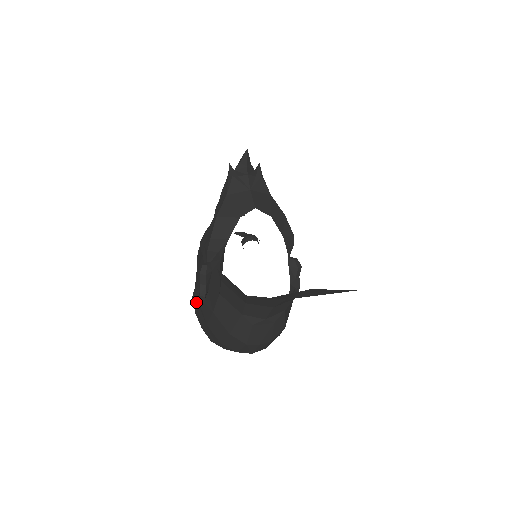
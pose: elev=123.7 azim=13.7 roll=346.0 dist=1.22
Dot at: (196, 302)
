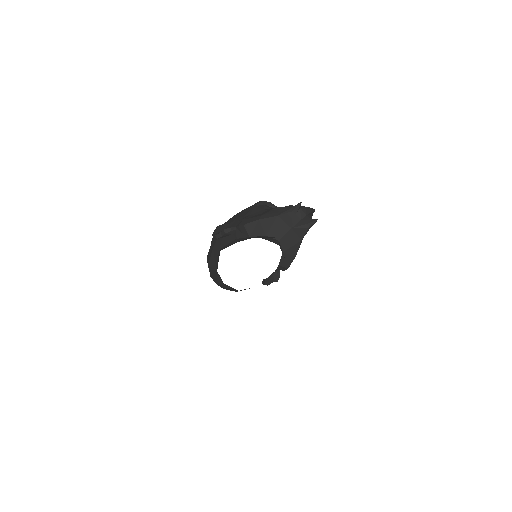
Dot at: (215, 233)
